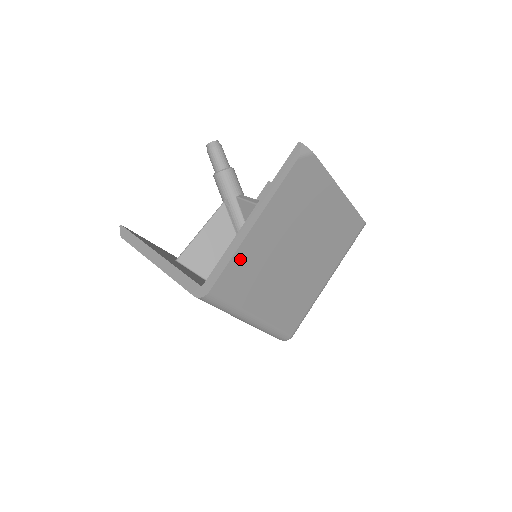
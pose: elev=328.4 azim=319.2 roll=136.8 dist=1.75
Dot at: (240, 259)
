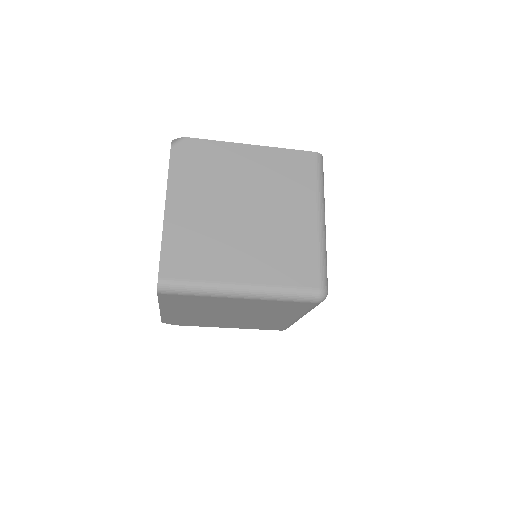
Dot at: occluded
